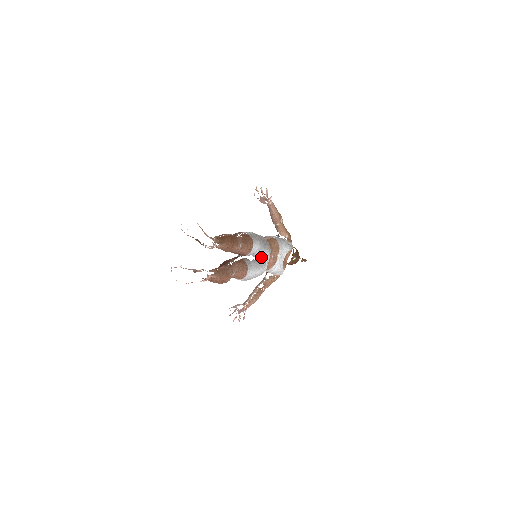
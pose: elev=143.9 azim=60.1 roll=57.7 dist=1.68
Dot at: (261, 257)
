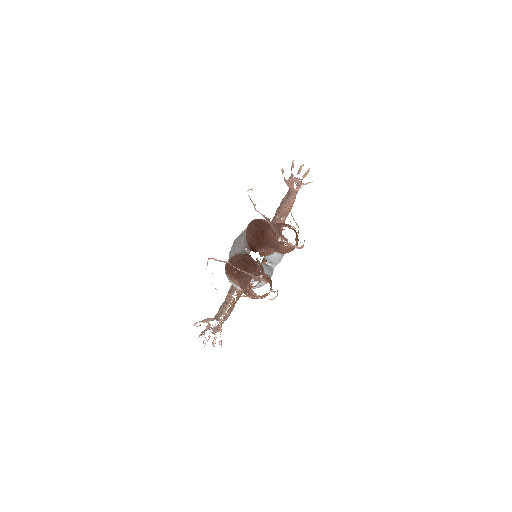
Dot at: (274, 262)
